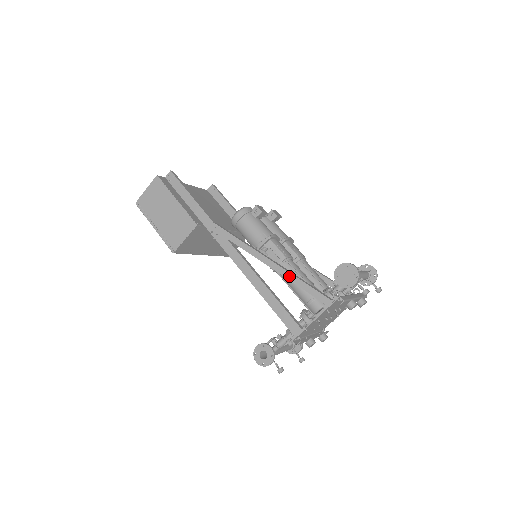
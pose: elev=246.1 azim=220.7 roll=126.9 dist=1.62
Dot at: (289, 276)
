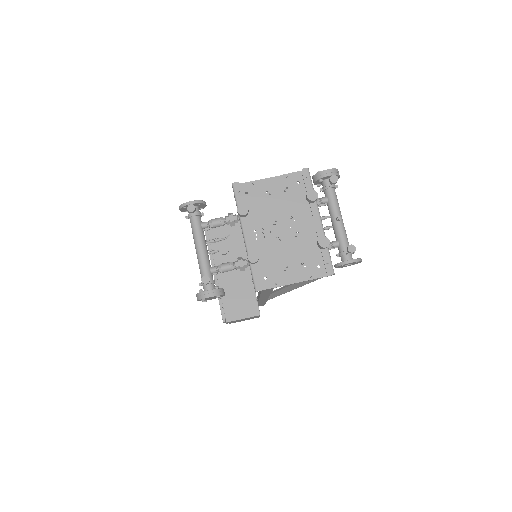
Dot at: occluded
